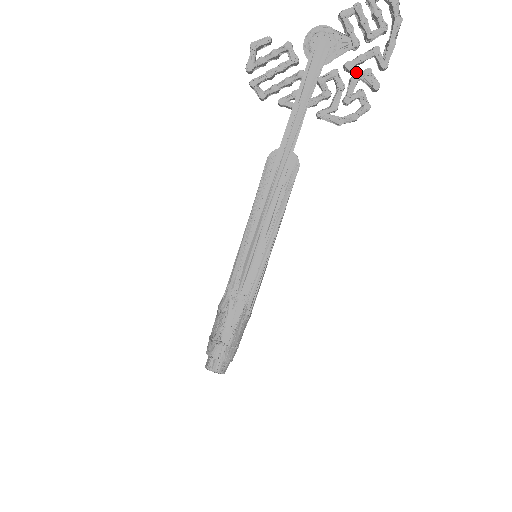
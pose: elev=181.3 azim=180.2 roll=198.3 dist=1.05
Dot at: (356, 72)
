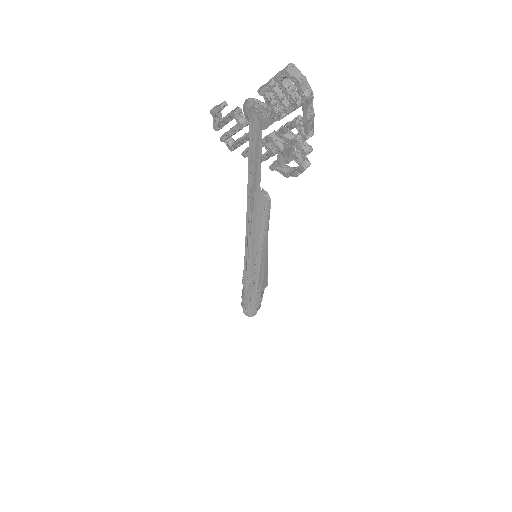
Dot at: (285, 140)
